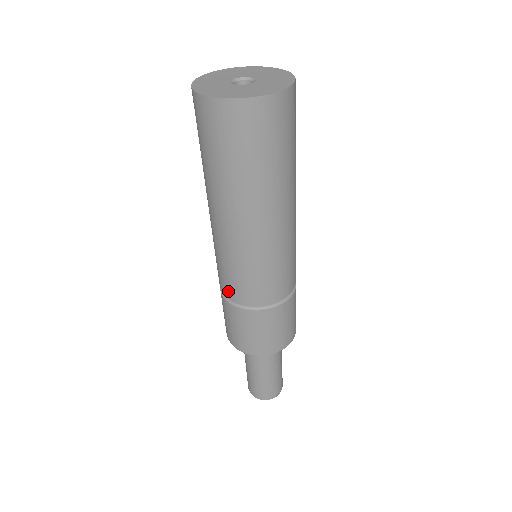
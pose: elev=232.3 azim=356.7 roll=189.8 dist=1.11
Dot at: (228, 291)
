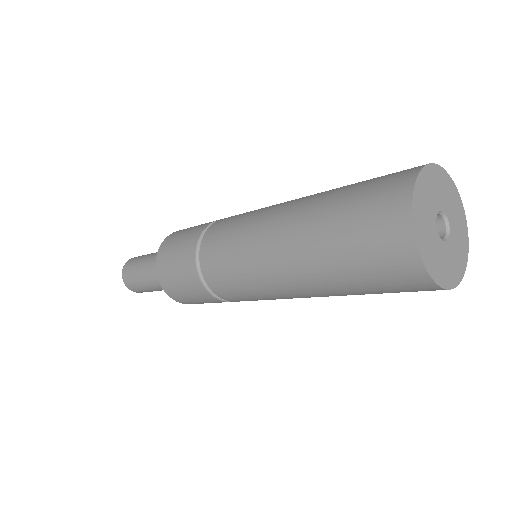
Dot at: (207, 247)
